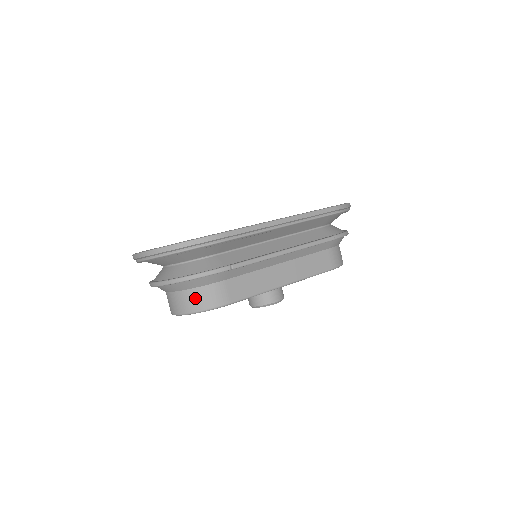
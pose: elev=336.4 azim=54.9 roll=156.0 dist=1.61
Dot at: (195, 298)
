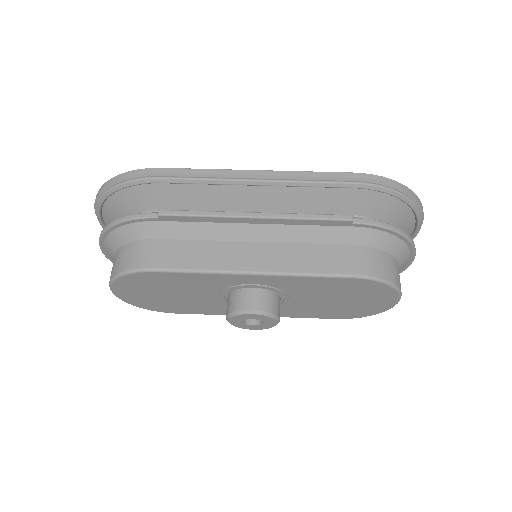
Dot at: (120, 258)
